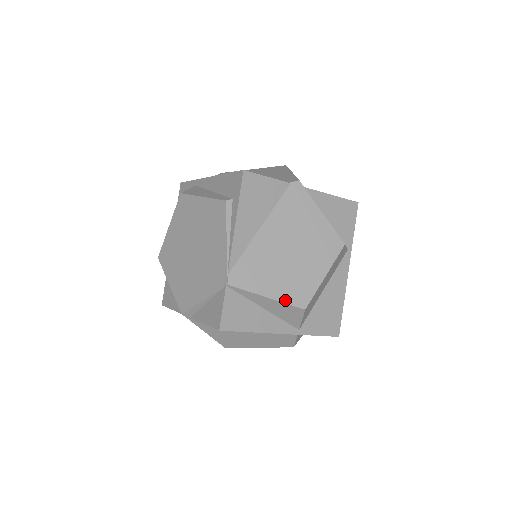
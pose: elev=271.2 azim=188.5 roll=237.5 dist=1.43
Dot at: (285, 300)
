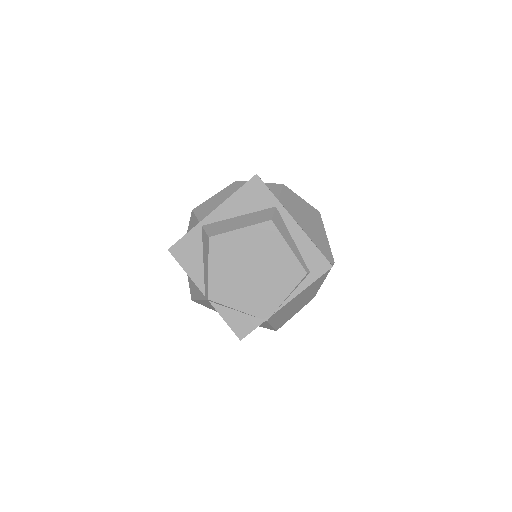
Dot at: (275, 327)
